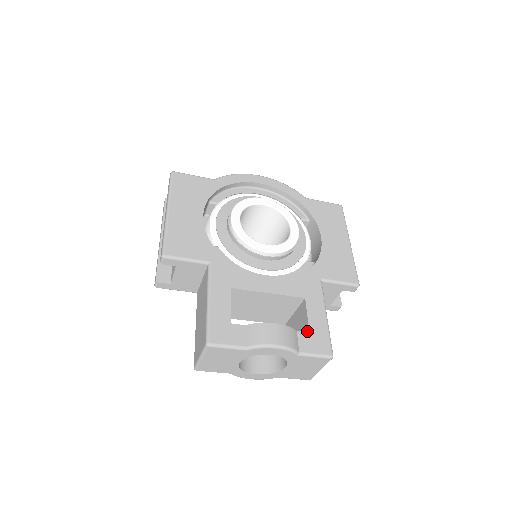
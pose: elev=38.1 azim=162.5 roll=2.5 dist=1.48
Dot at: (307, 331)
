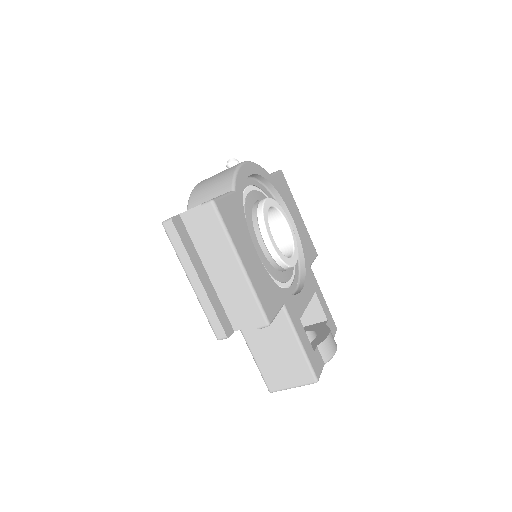
Dot at: (324, 319)
